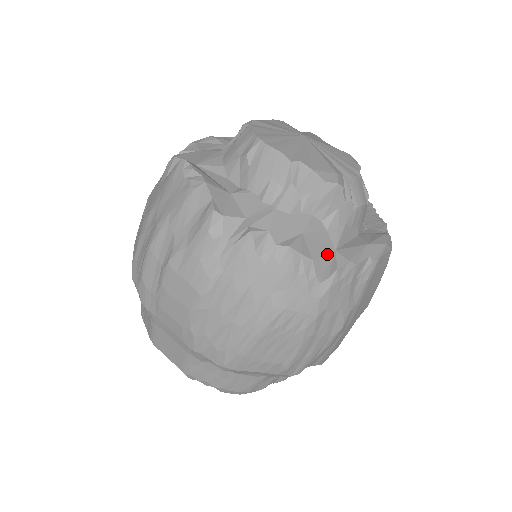
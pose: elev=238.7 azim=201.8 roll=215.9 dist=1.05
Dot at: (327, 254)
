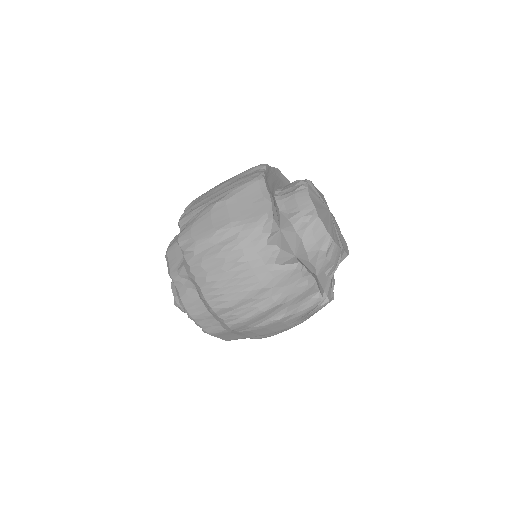
Dot at: (332, 284)
